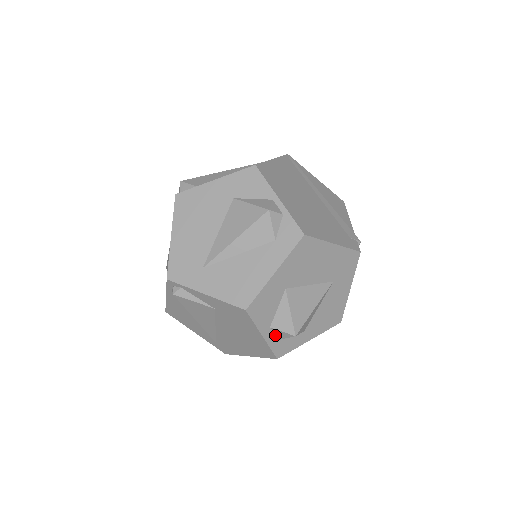
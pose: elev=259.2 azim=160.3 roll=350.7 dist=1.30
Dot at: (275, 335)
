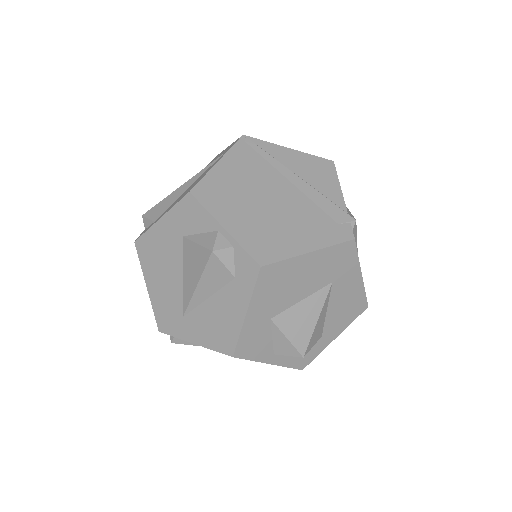
Dot at: (285, 356)
